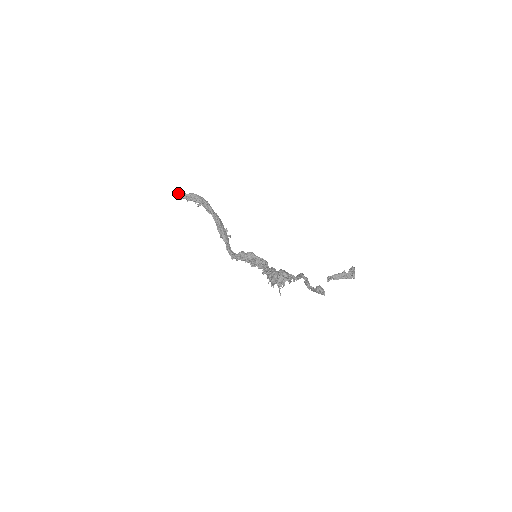
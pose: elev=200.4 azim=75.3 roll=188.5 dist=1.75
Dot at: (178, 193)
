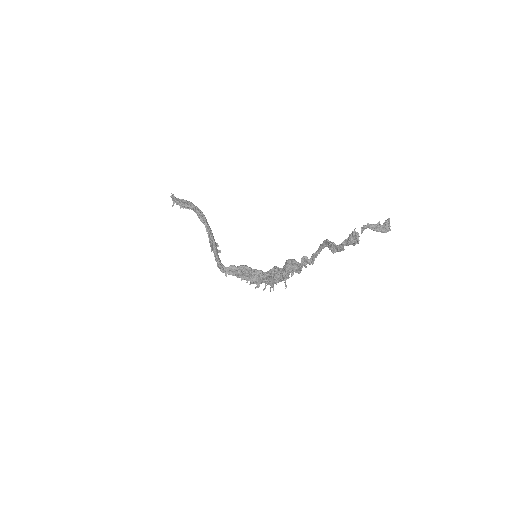
Dot at: (173, 195)
